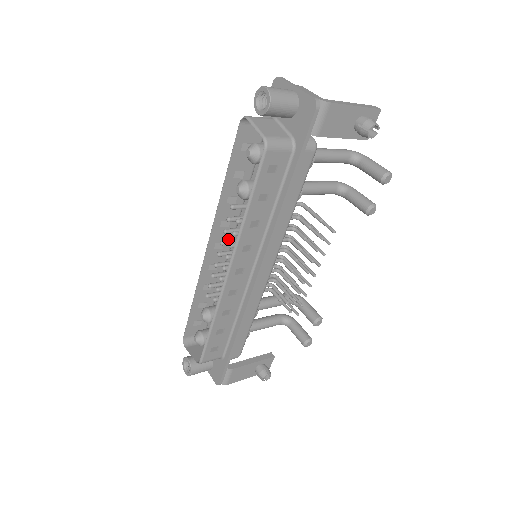
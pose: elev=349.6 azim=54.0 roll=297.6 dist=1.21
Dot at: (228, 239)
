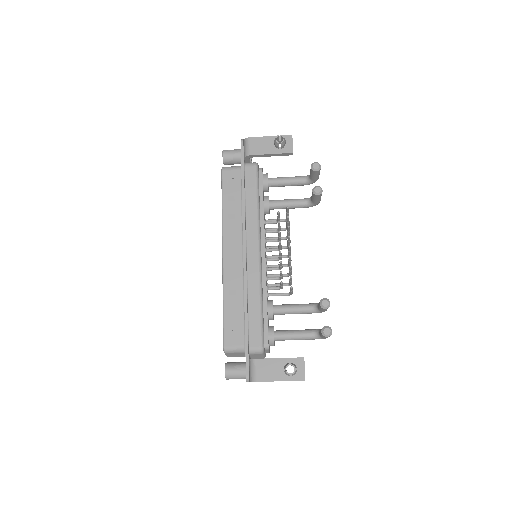
Dot at: occluded
